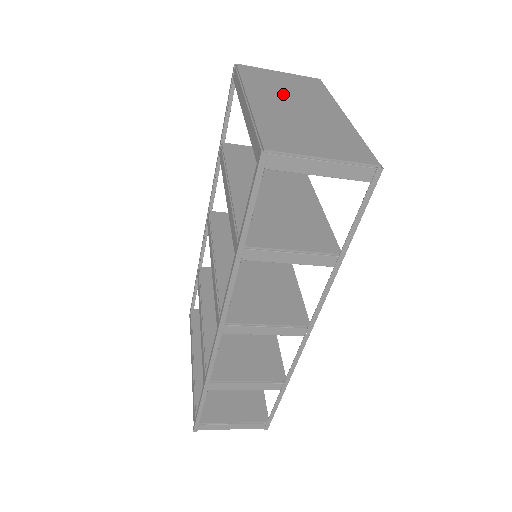
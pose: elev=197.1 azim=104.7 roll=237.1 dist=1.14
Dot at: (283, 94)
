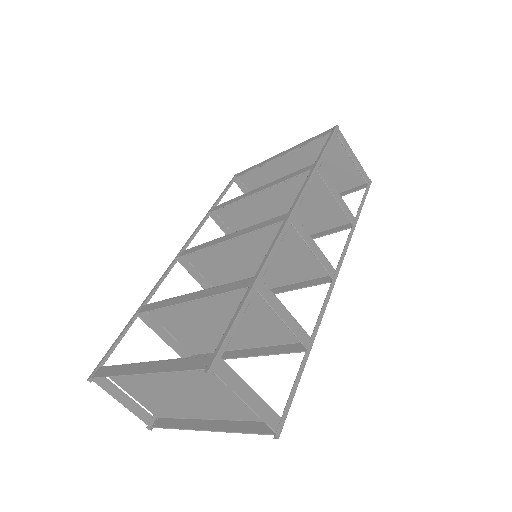
Dot at: occluded
